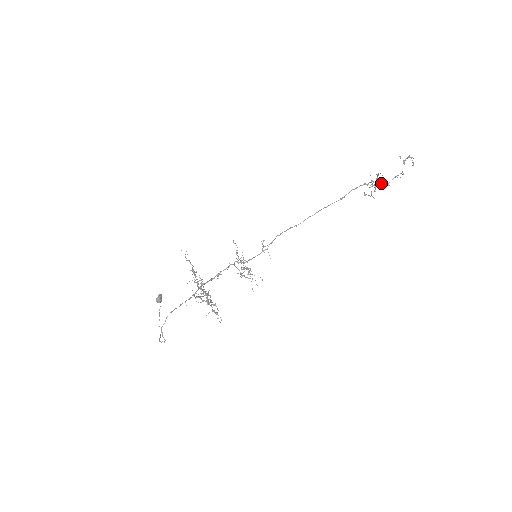
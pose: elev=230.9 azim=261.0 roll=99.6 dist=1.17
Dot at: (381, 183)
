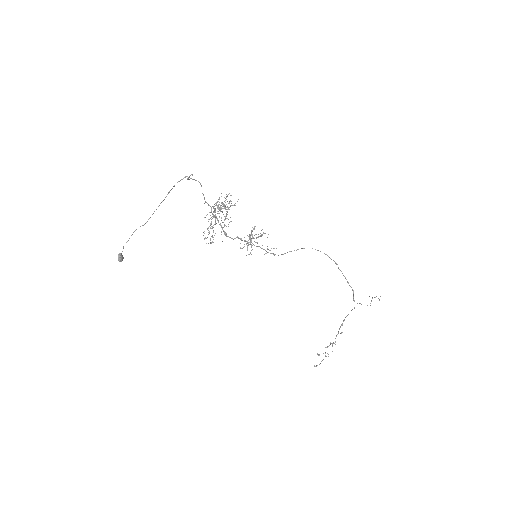
Dot at: (354, 301)
